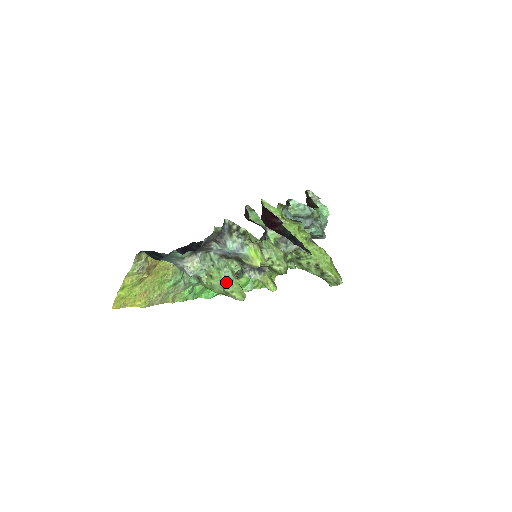
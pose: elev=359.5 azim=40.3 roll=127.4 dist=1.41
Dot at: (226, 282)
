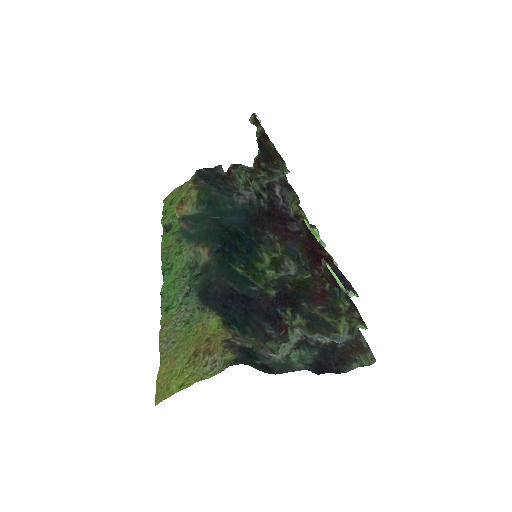
Dot at: occluded
